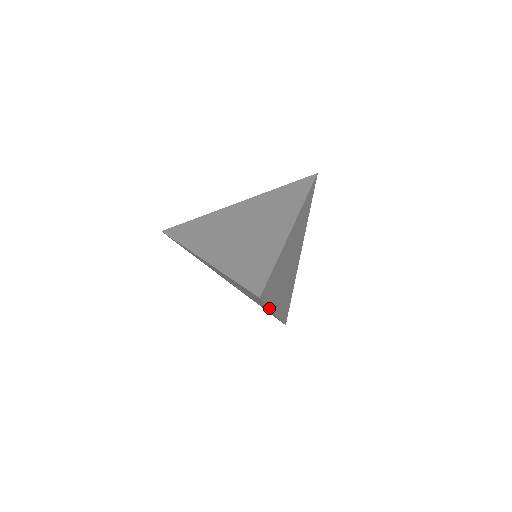
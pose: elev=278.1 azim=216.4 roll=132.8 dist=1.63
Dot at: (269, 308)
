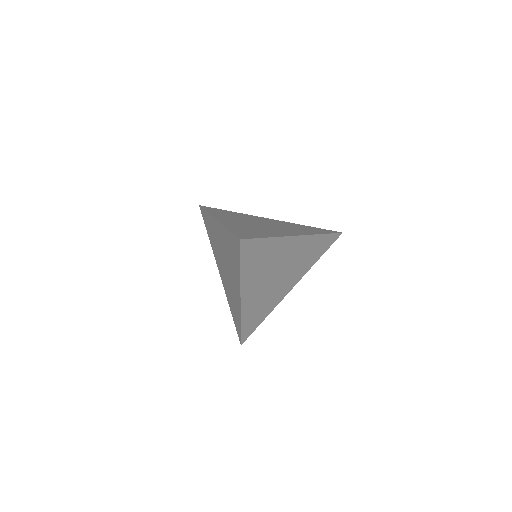
Dot at: (240, 278)
